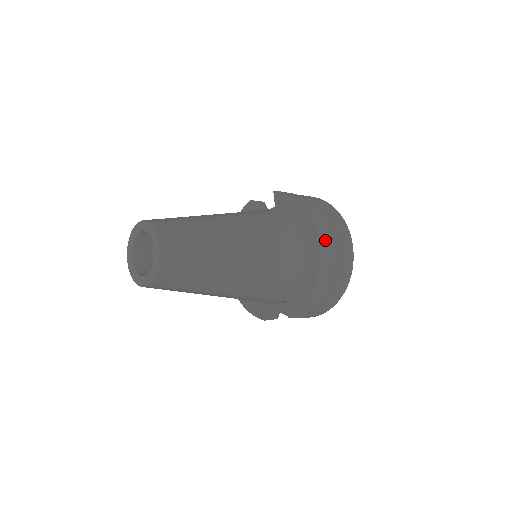
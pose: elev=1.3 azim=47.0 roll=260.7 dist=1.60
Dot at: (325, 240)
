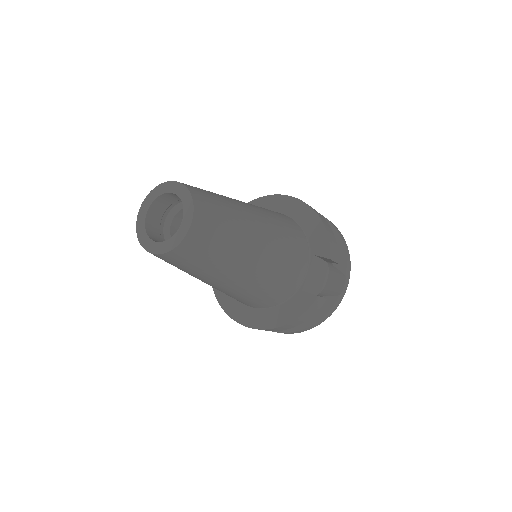
Dot at: occluded
